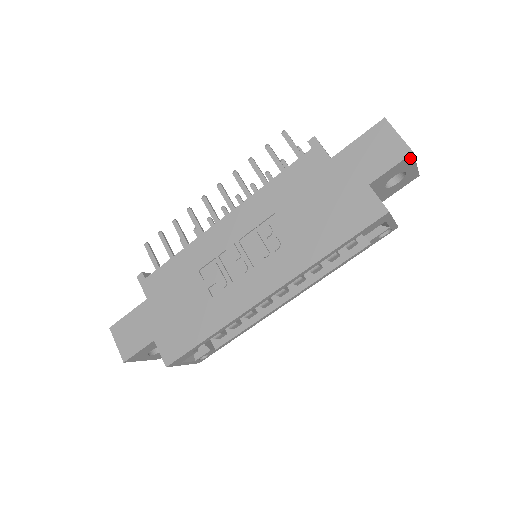
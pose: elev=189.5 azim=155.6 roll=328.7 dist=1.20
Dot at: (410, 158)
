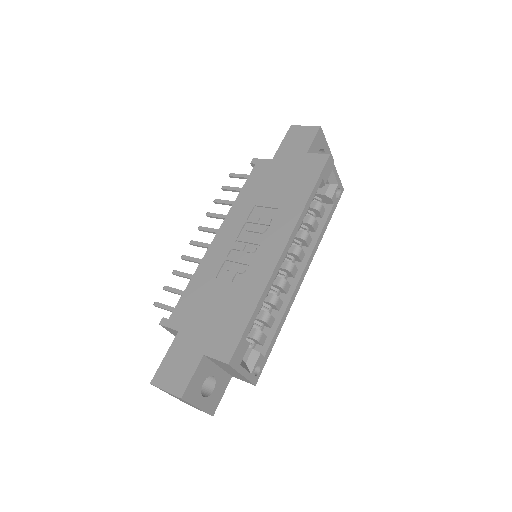
Dot at: (321, 133)
